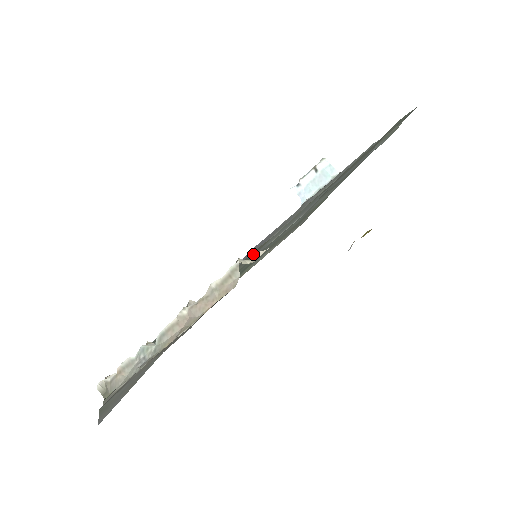
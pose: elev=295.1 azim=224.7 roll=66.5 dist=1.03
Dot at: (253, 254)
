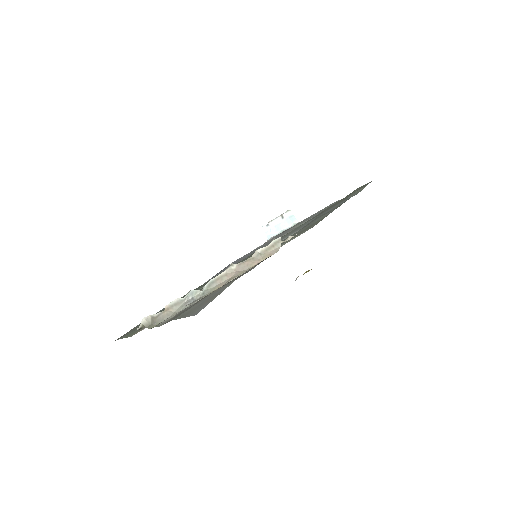
Dot at: occluded
